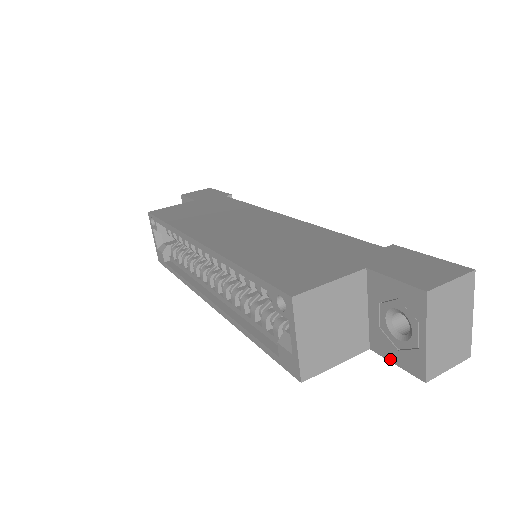
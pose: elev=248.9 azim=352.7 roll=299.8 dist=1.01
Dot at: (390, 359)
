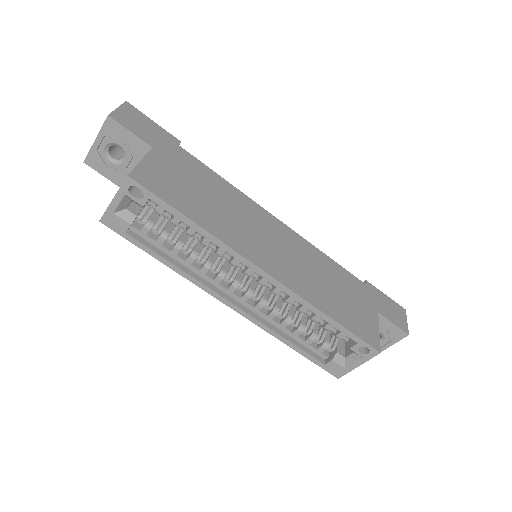
Dot at: occluded
